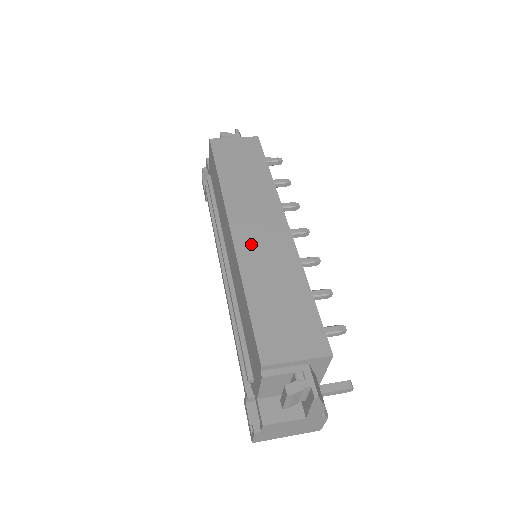
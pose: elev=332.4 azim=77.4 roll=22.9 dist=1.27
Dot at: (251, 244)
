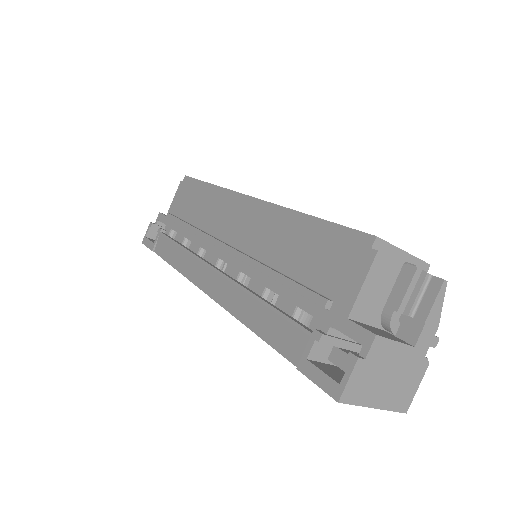
Dot at: occluded
